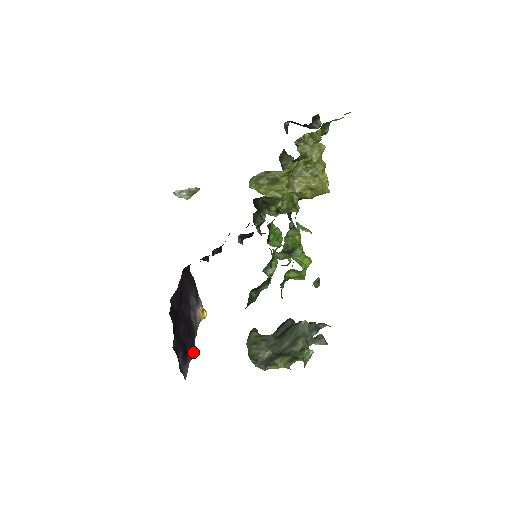
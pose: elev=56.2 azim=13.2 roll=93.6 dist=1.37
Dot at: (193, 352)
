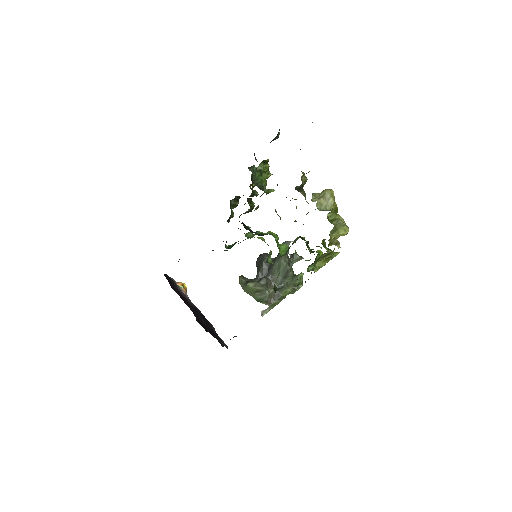
Dot at: occluded
